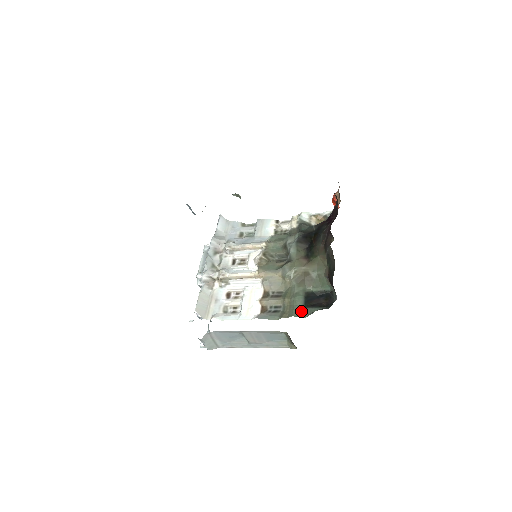
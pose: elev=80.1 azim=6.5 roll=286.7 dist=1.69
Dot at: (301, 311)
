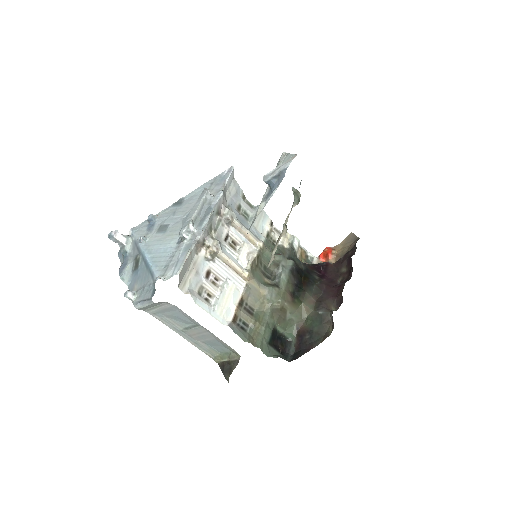
Dot at: (267, 347)
